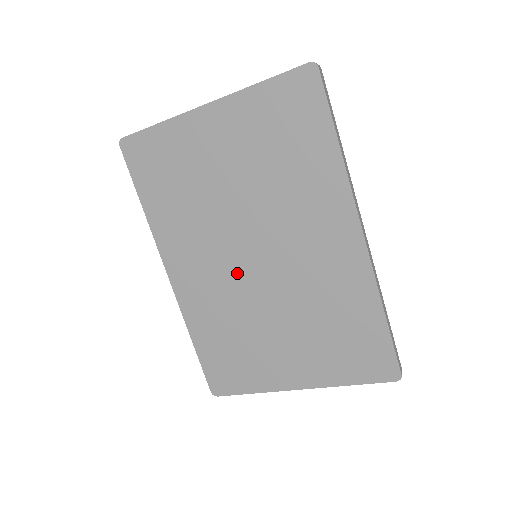
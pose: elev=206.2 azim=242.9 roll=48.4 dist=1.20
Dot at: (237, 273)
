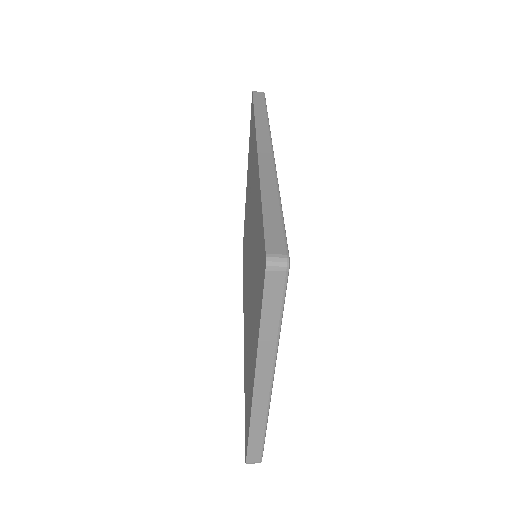
Dot at: occluded
